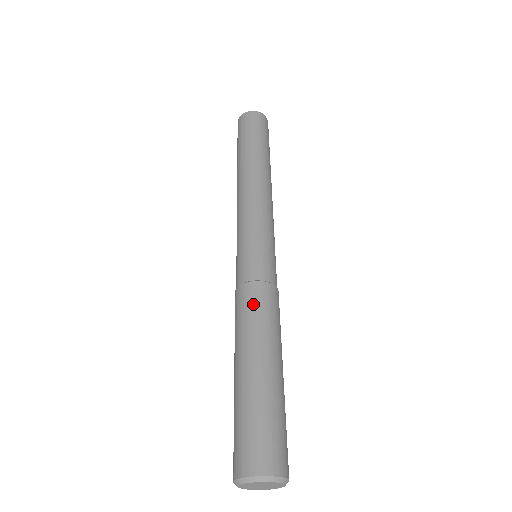
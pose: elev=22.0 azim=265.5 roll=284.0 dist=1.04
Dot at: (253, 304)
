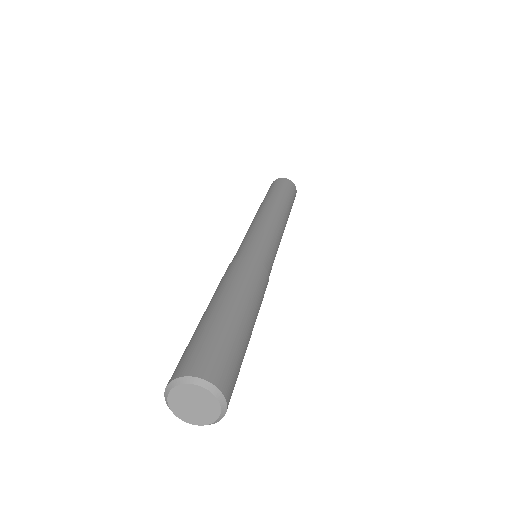
Dot at: (234, 269)
